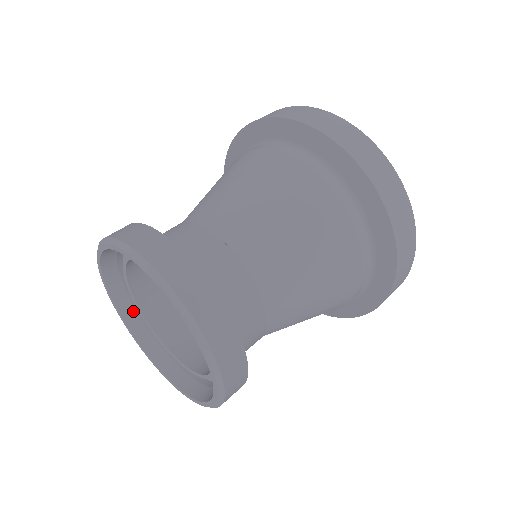
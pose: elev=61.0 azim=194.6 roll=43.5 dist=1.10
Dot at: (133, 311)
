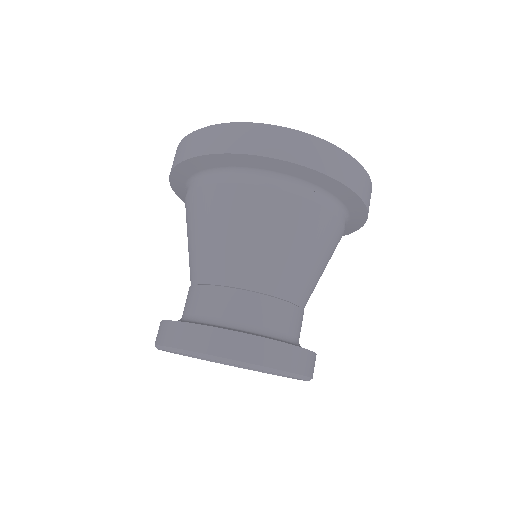
Dot at: occluded
